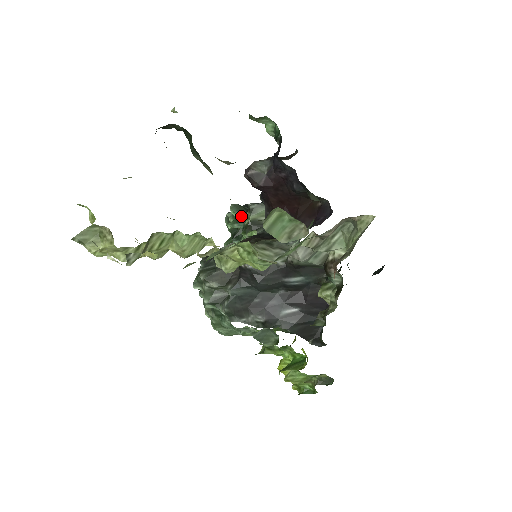
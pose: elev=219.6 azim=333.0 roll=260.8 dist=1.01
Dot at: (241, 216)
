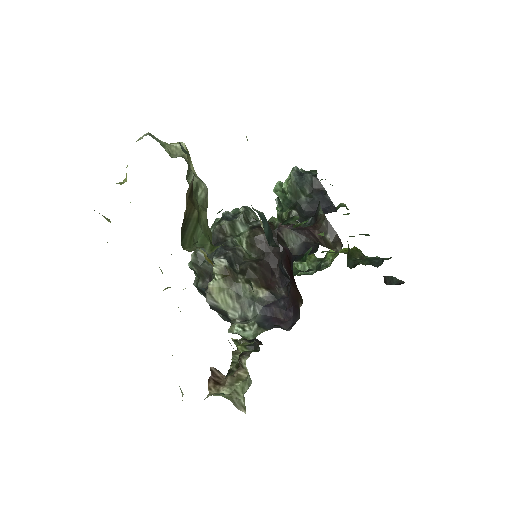
Dot at: (289, 200)
